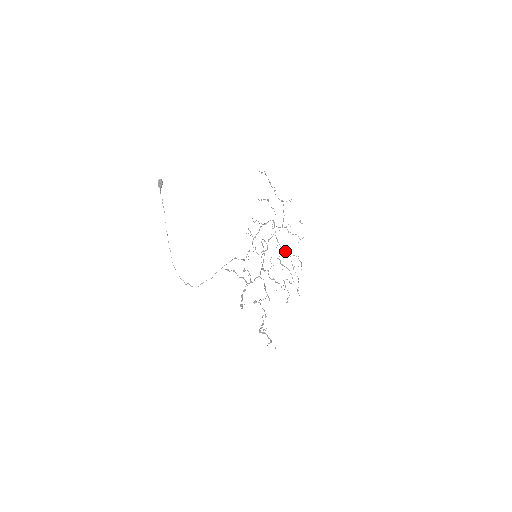
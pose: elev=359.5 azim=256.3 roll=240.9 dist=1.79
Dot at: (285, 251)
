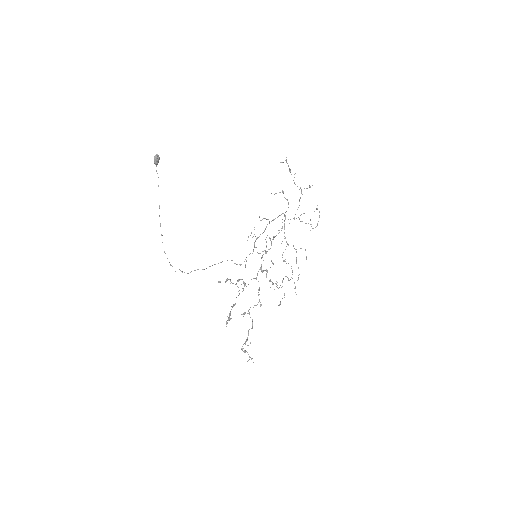
Dot at: occluded
